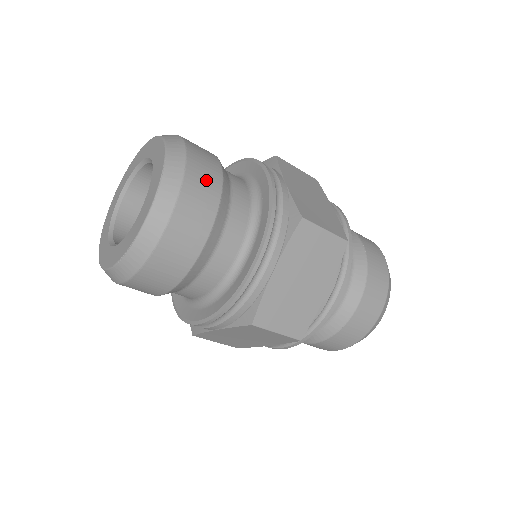
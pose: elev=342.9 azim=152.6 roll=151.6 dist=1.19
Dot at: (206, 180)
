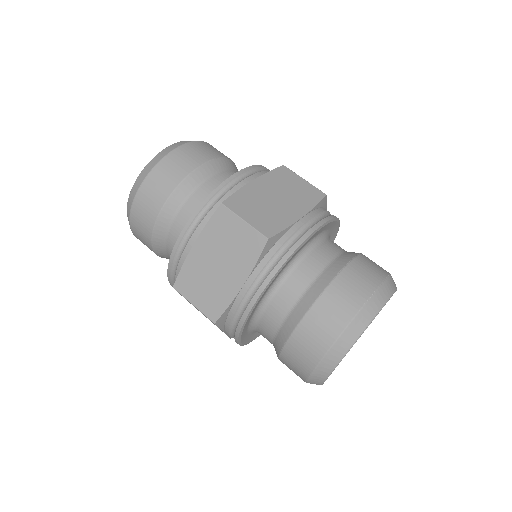
Dot at: (177, 167)
